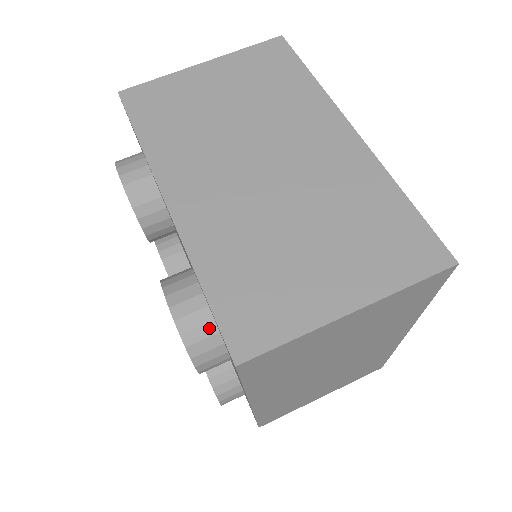
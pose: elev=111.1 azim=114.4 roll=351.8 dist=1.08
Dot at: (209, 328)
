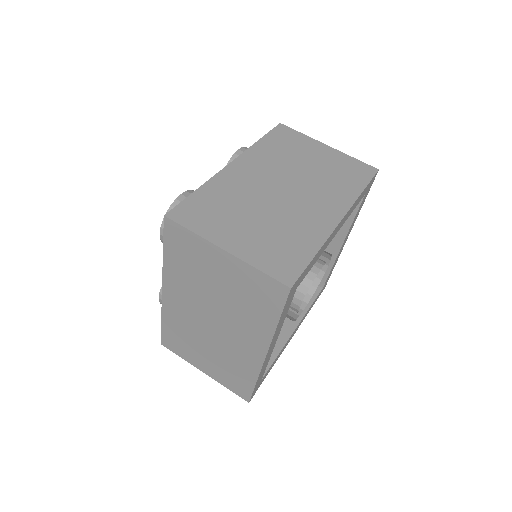
Dot at: occluded
